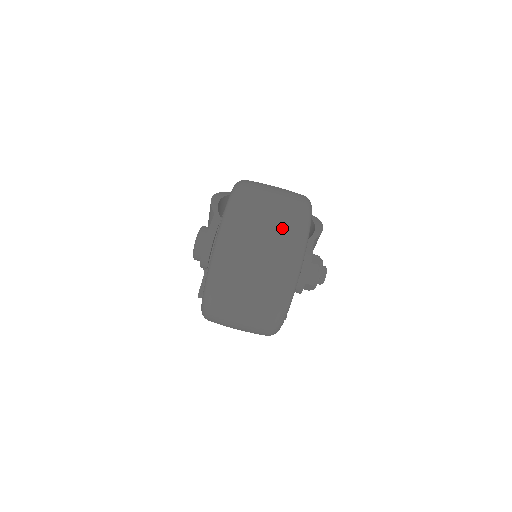
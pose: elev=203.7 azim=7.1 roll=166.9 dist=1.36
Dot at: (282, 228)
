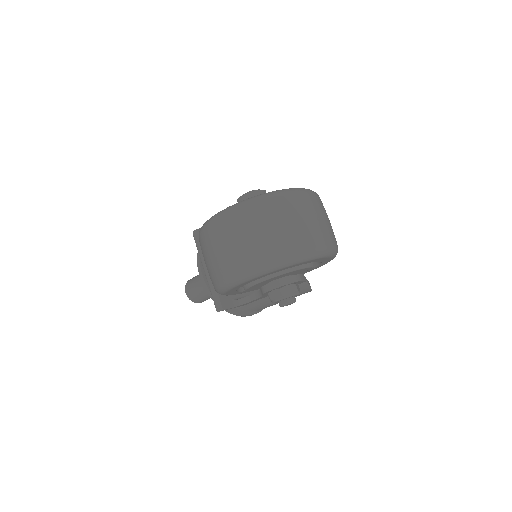
Dot at: (321, 231)
